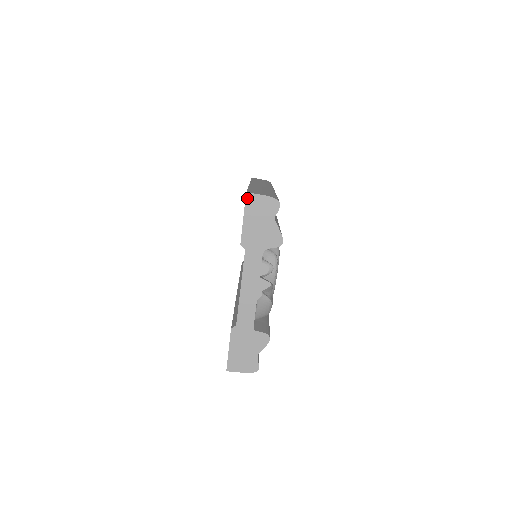
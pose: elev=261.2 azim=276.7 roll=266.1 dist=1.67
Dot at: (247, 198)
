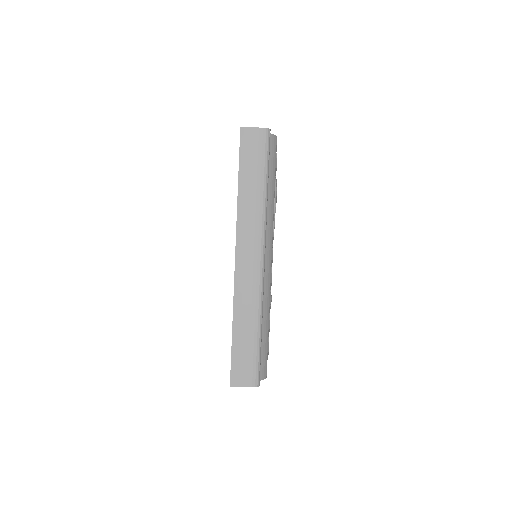
Dot at: occluded
